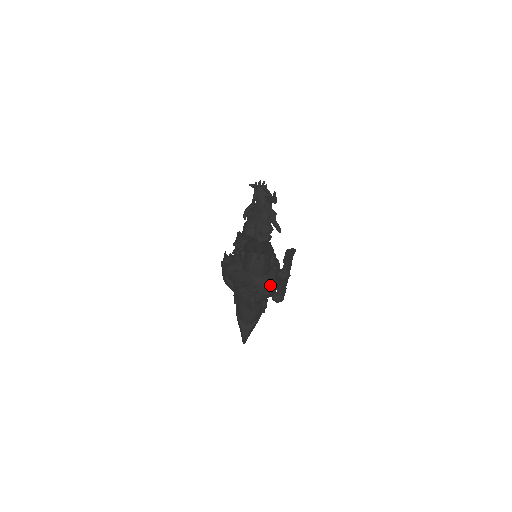
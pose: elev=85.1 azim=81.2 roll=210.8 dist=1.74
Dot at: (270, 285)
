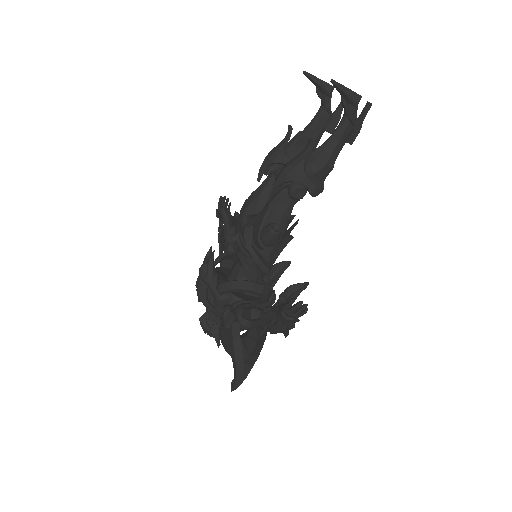
Dot at: occluded
